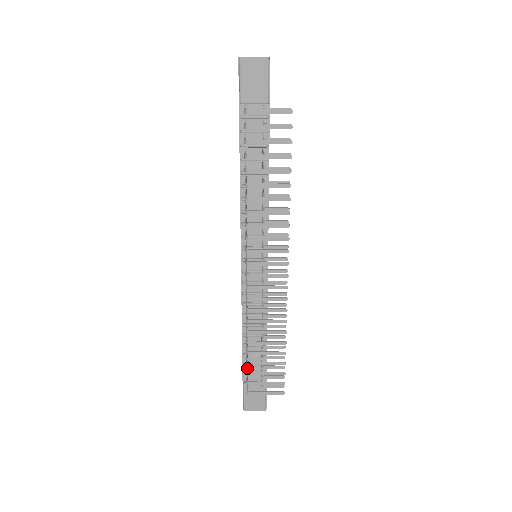
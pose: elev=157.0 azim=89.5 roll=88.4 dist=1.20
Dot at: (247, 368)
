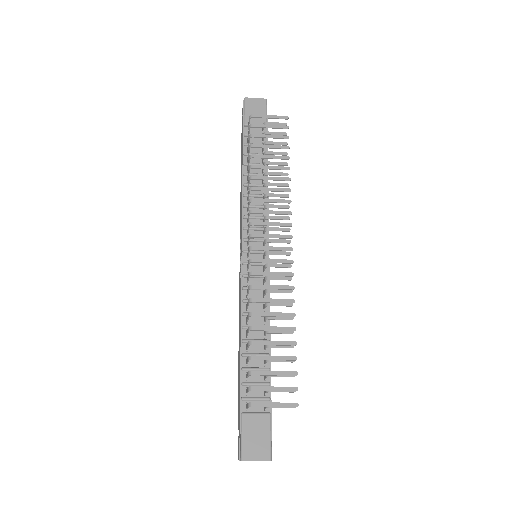
Dot at: occluded
